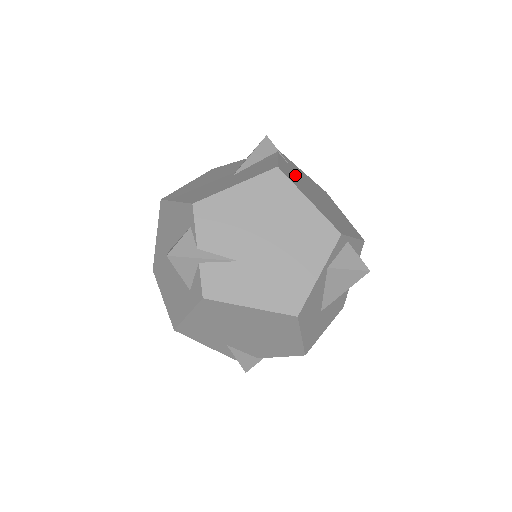
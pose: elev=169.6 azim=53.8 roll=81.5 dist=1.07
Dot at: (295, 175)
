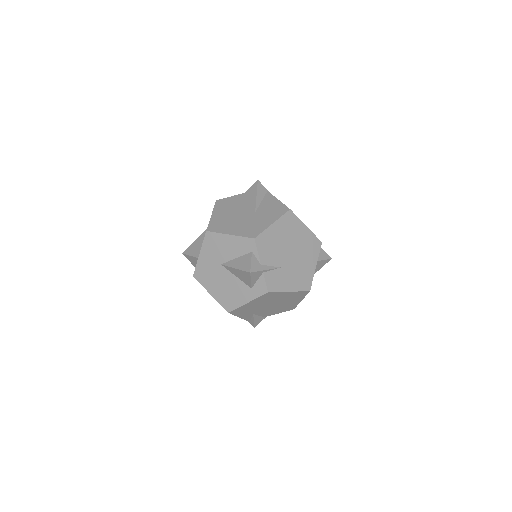
Dot at: occluded
